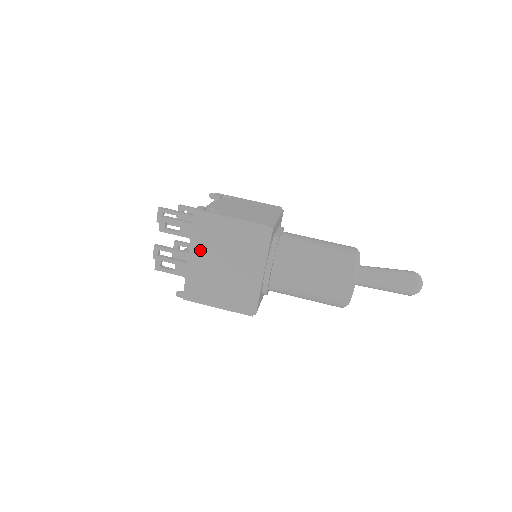
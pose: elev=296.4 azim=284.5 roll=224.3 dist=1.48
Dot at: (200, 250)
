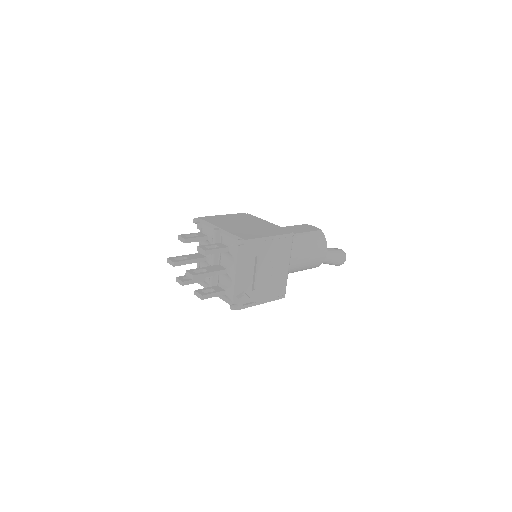
Dot at: (223, 225)
